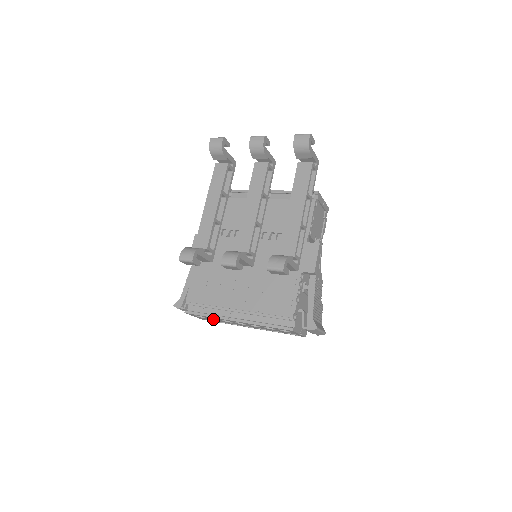
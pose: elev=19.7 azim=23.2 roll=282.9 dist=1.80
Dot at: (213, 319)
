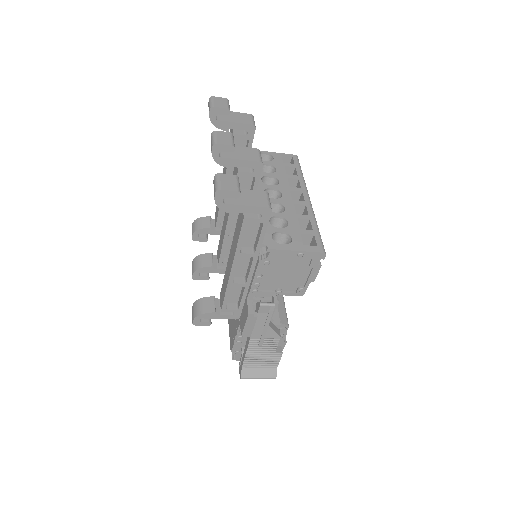
Dot at: occluded
